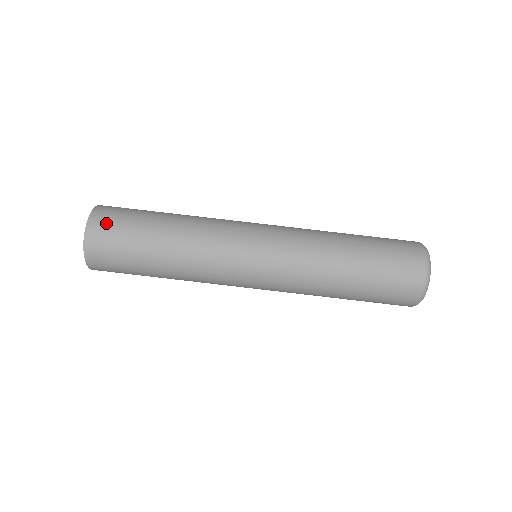
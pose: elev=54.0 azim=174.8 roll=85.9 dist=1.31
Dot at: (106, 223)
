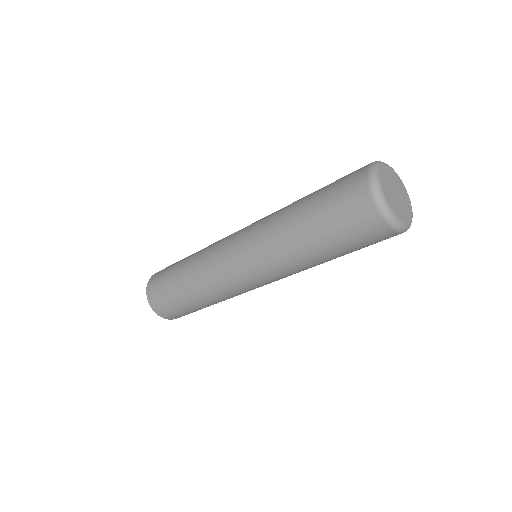
Dot at: (155, 296)
